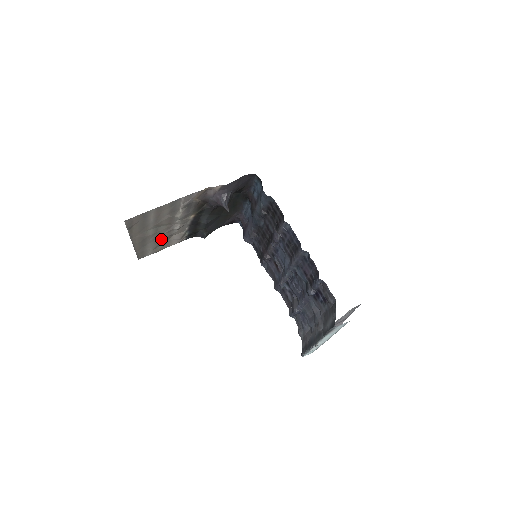
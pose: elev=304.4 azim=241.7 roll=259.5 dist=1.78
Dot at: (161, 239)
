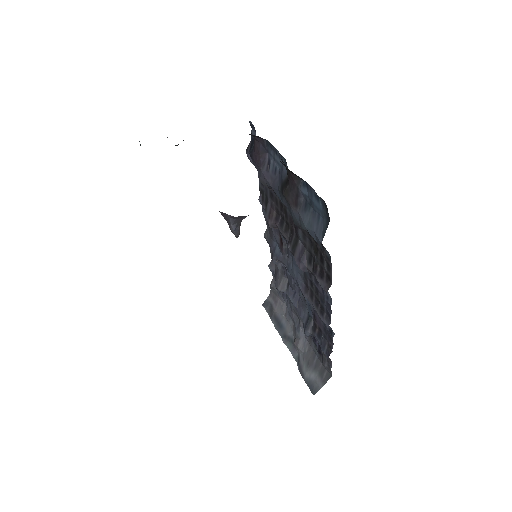
Dot at: occluded
